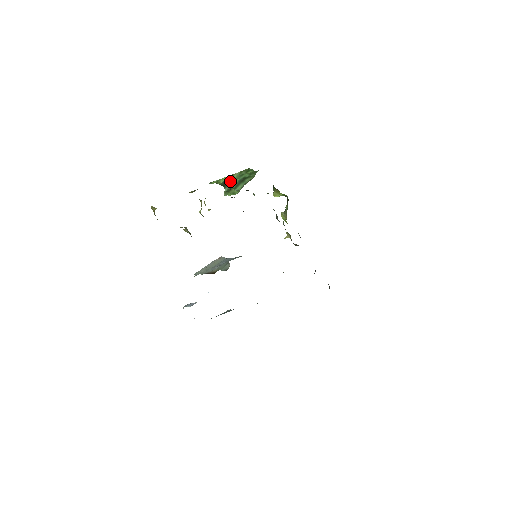
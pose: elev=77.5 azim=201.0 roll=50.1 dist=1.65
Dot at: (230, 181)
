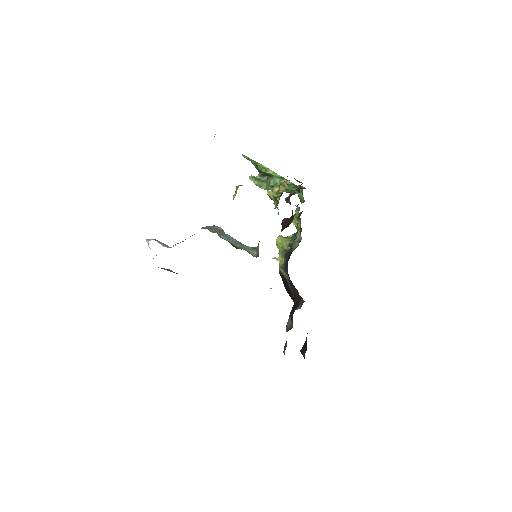
Dot at: (269, 176)
